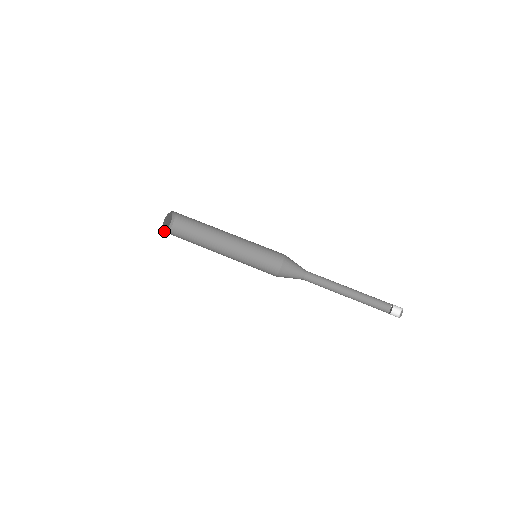
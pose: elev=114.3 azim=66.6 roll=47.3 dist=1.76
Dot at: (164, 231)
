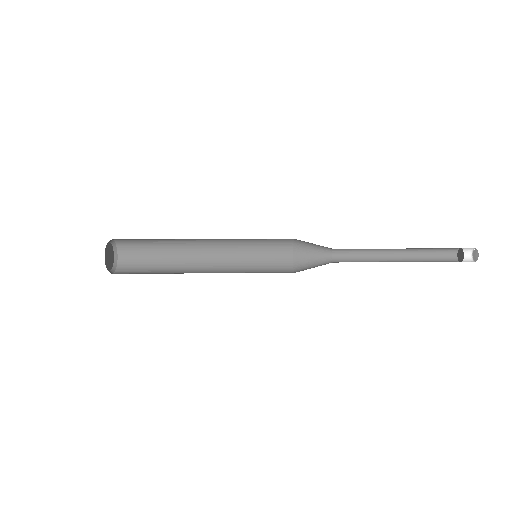
Dot at: (108, 270)
